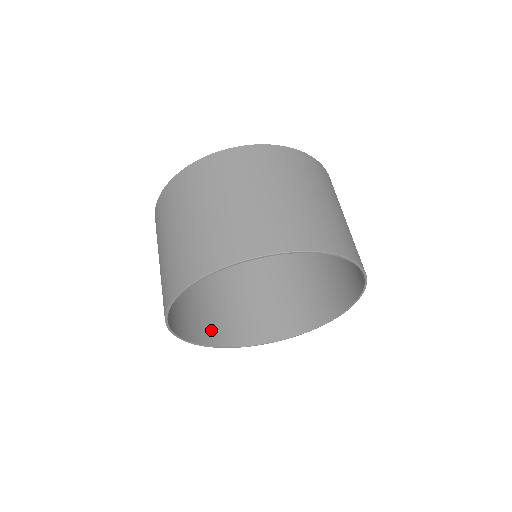
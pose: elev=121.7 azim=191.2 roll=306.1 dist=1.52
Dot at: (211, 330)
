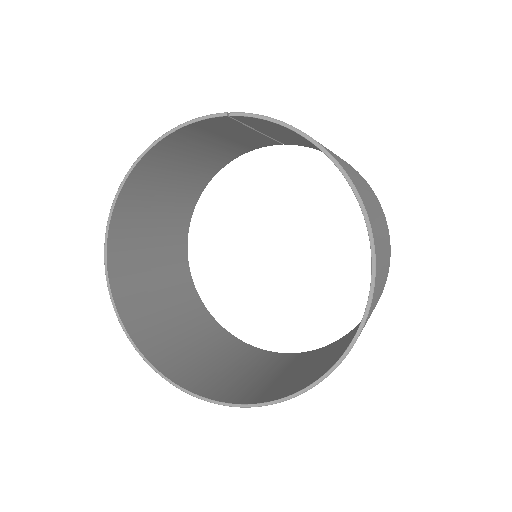
Dot at: (228, 390)
